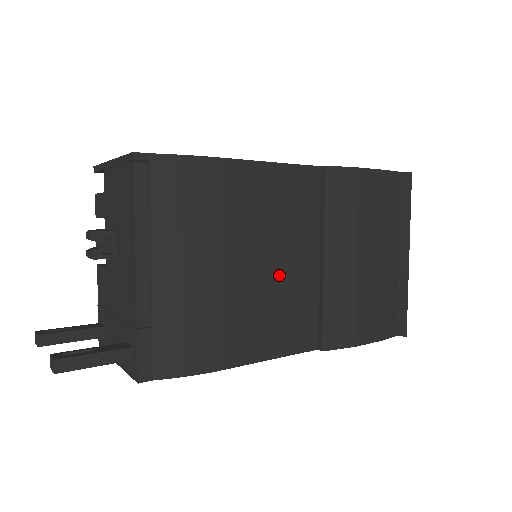
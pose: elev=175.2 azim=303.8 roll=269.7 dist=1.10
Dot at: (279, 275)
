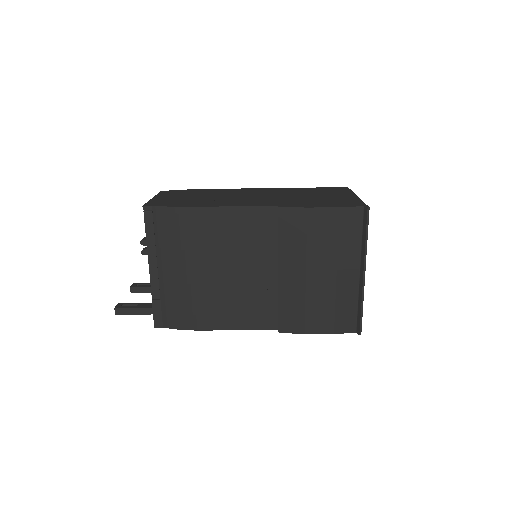
Dot at: (242, 279)
